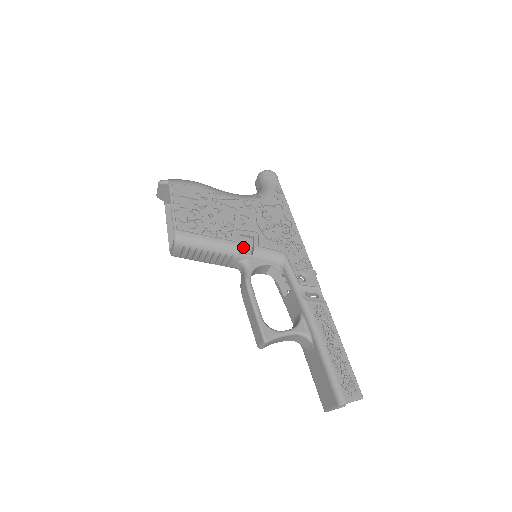
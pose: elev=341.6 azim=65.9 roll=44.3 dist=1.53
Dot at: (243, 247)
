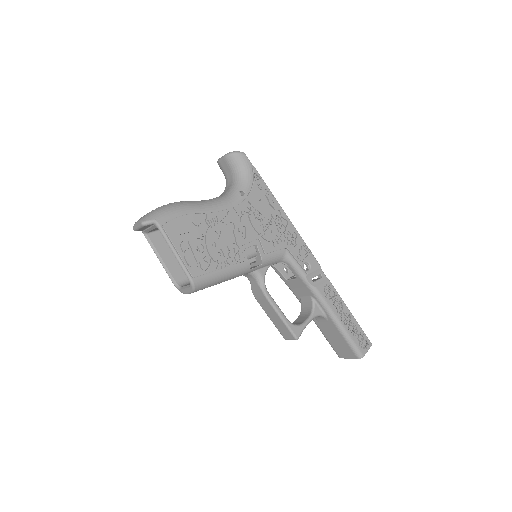
Dot at: occluded
